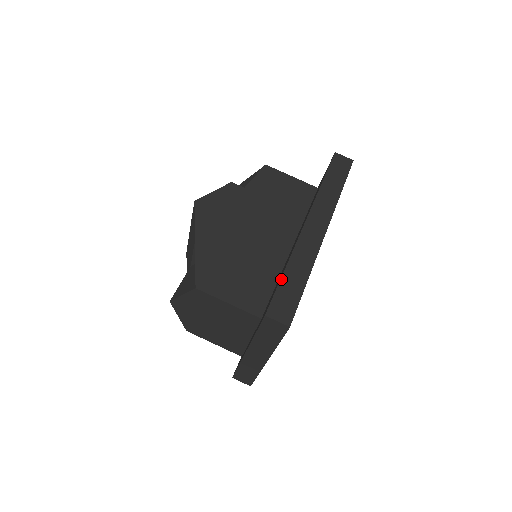
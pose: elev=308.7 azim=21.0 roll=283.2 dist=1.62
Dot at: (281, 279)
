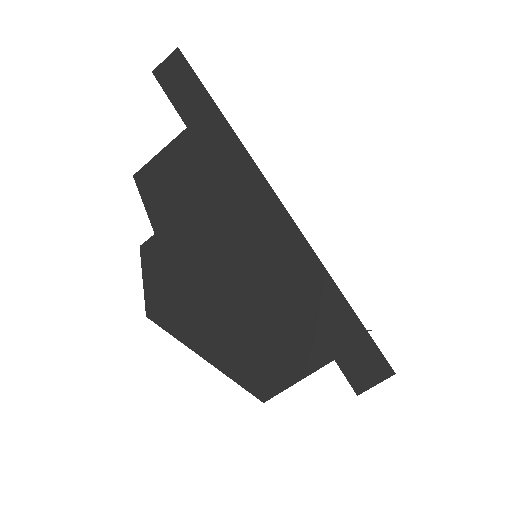
Dot at: (315, 328)
